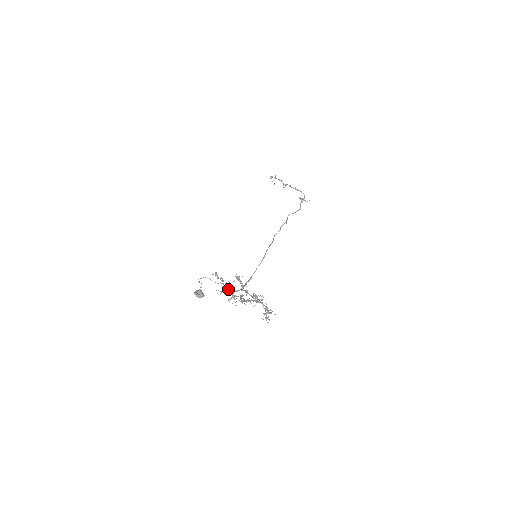
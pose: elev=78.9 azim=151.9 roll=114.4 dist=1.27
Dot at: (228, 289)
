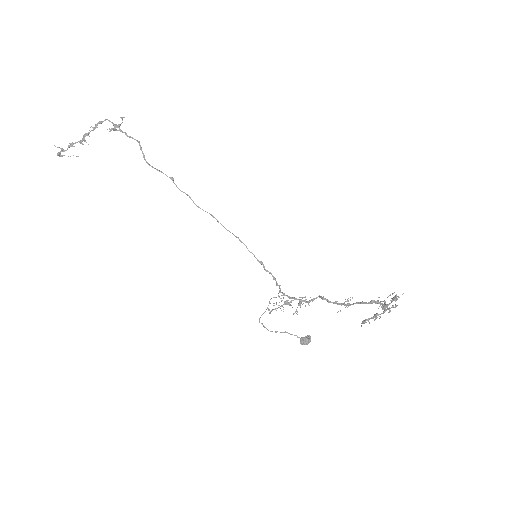
Dot at: (291, 302)
